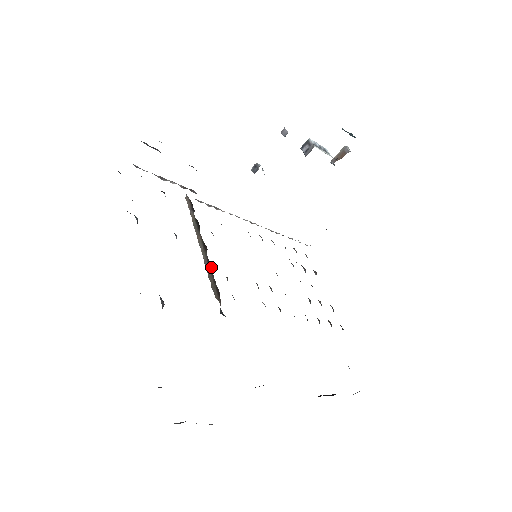
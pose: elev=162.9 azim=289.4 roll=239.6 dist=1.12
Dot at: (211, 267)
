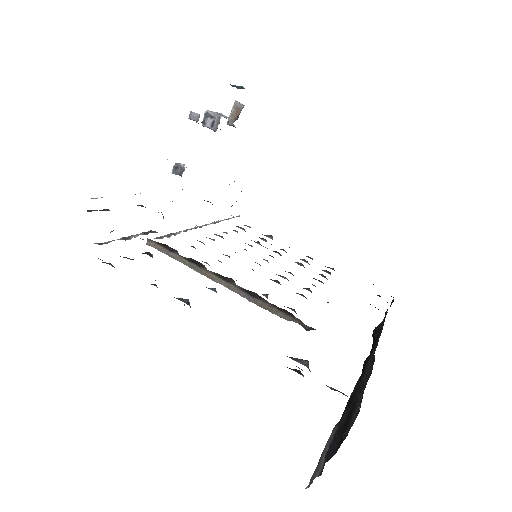
Dot at: (257, 295)
